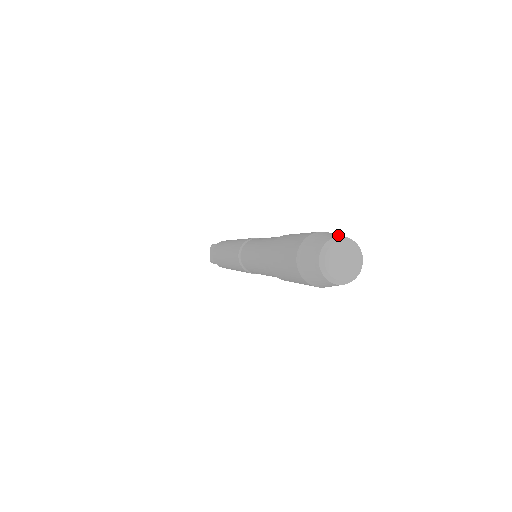
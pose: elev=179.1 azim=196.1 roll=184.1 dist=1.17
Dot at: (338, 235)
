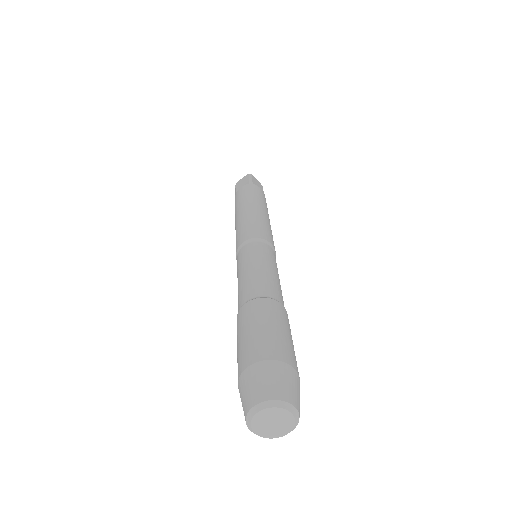
Dot at: (252, 399)
